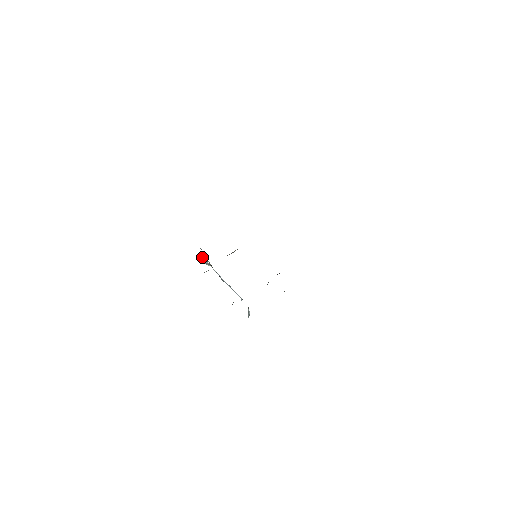
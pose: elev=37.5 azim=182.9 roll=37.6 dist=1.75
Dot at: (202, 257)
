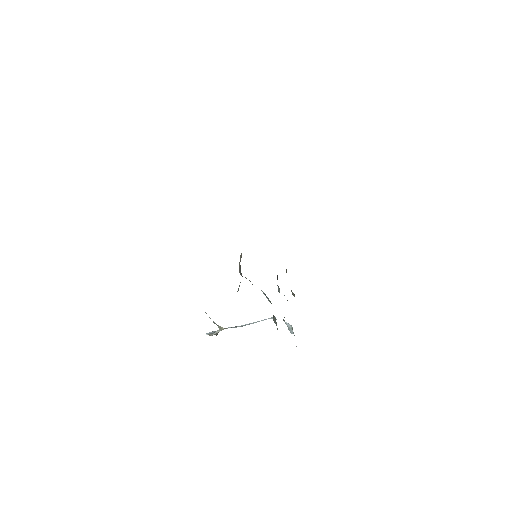
Dot at: occluded
